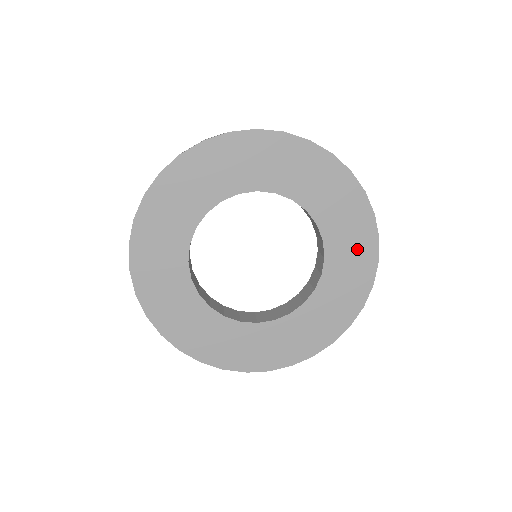
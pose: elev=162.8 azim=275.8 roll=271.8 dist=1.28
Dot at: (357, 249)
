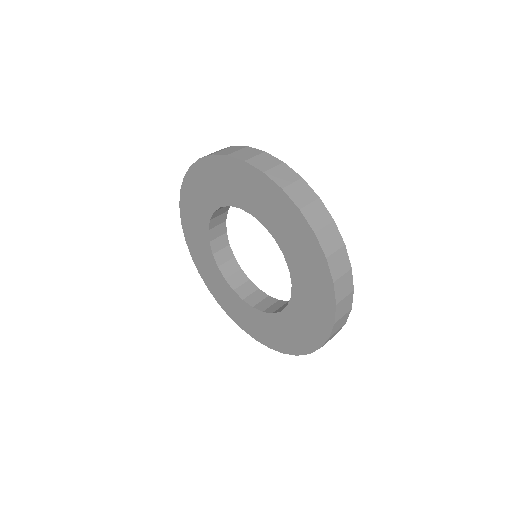
Dot at: (310, 326)
